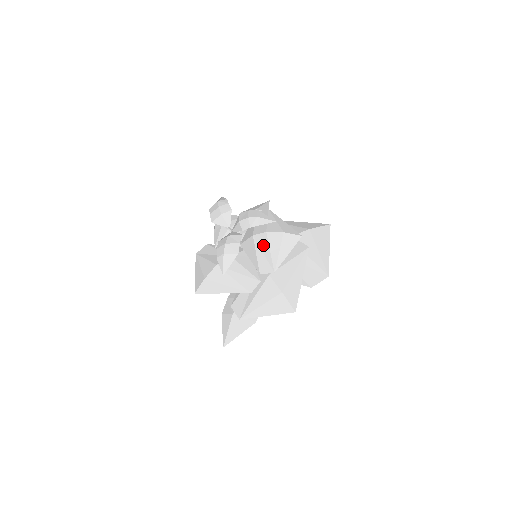
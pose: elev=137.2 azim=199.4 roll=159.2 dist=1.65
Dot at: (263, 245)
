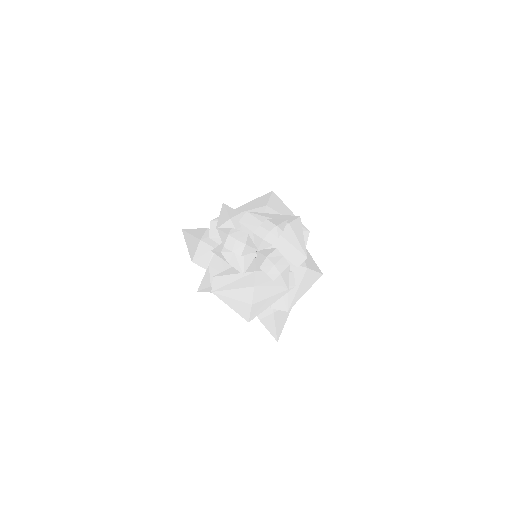
Dot at: (282, 244)
